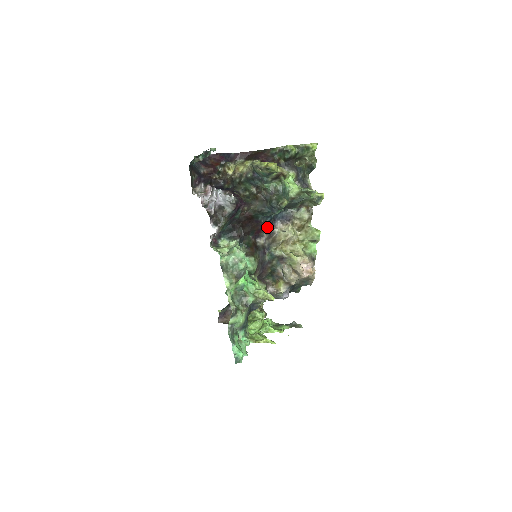
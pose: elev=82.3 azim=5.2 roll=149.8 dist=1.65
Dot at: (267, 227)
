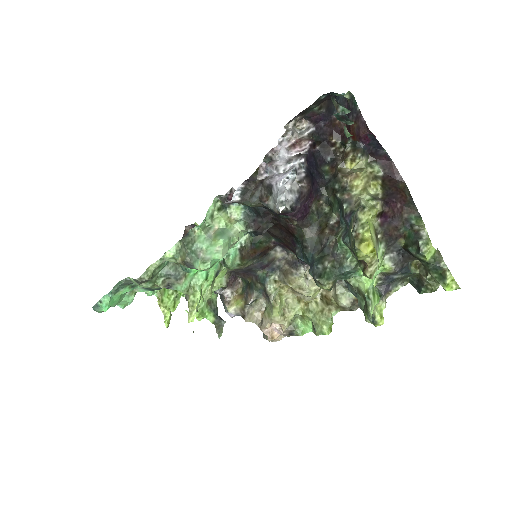
Dot at: occluded
